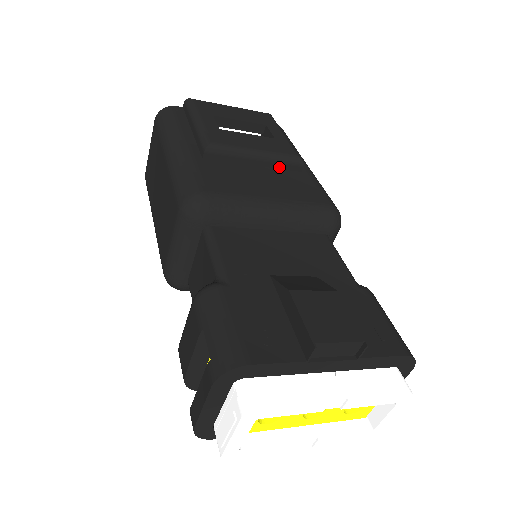
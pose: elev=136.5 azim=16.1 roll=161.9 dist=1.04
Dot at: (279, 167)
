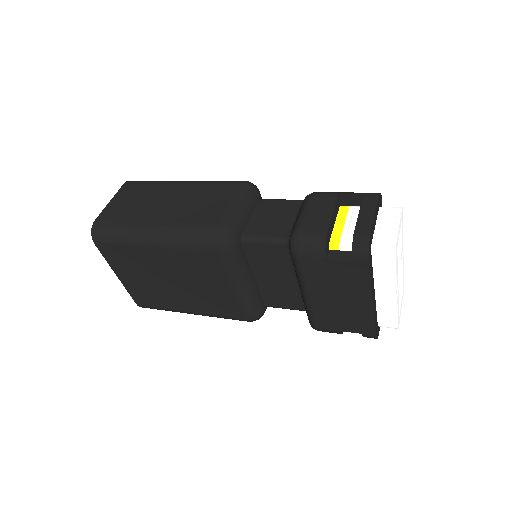
Dot at: occluded
